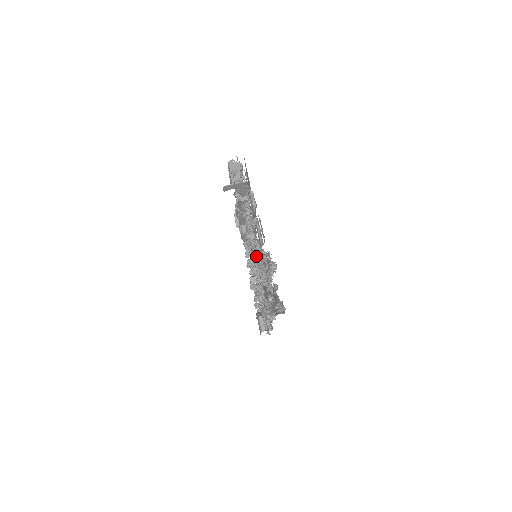
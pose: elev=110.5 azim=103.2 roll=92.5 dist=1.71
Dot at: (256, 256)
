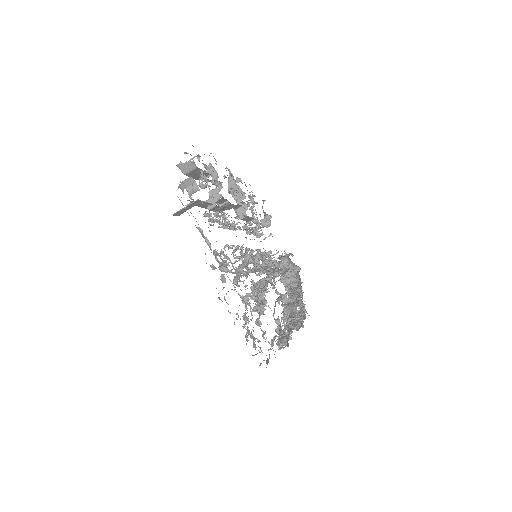
Dot at: occluded
